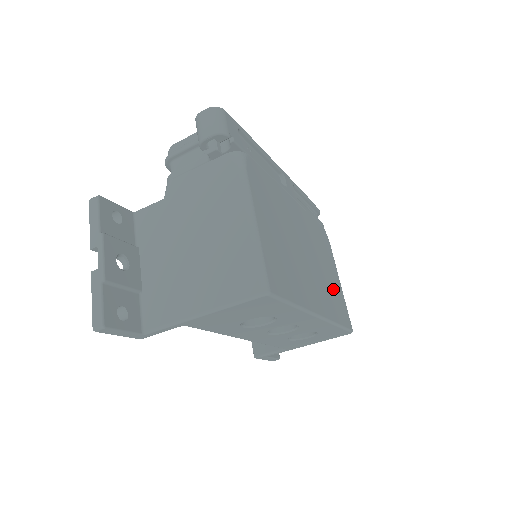
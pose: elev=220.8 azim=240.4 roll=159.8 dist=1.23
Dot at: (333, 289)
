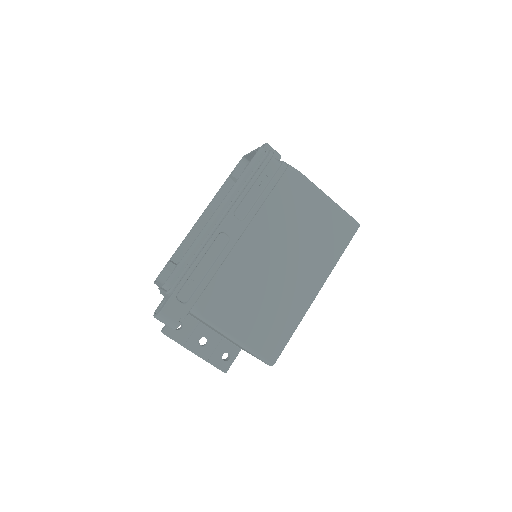
Dot at: (322, 231)
